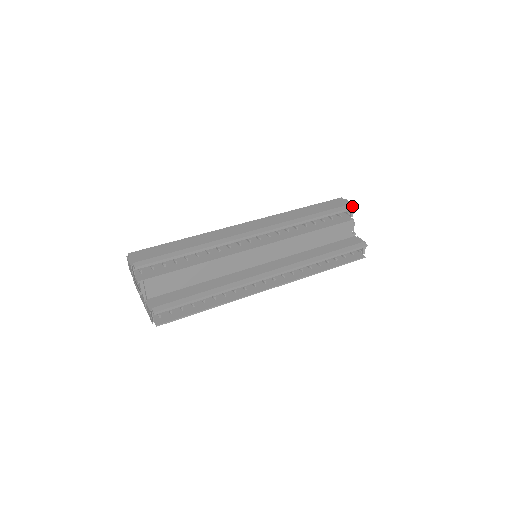
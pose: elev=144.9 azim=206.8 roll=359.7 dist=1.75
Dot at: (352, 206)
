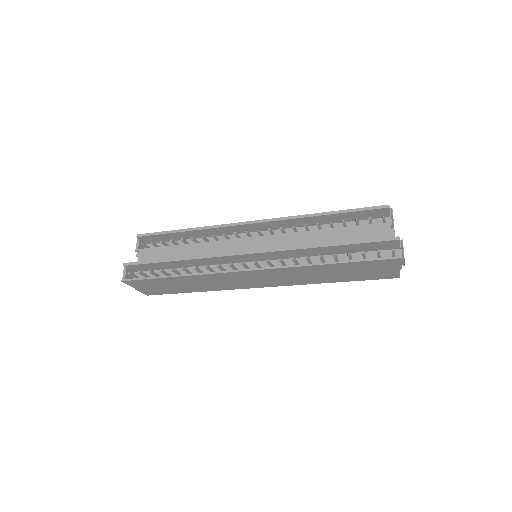
Dot at: (385, 205)
